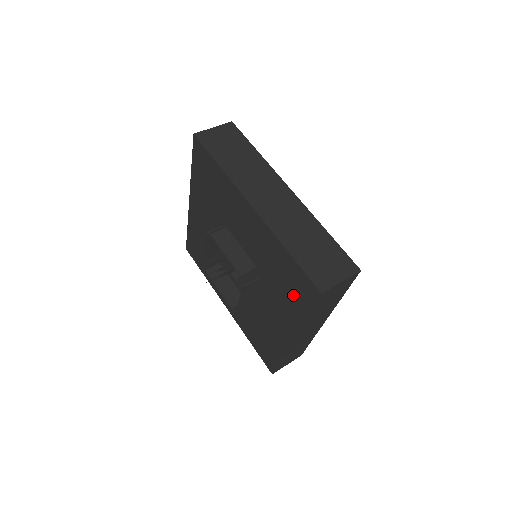
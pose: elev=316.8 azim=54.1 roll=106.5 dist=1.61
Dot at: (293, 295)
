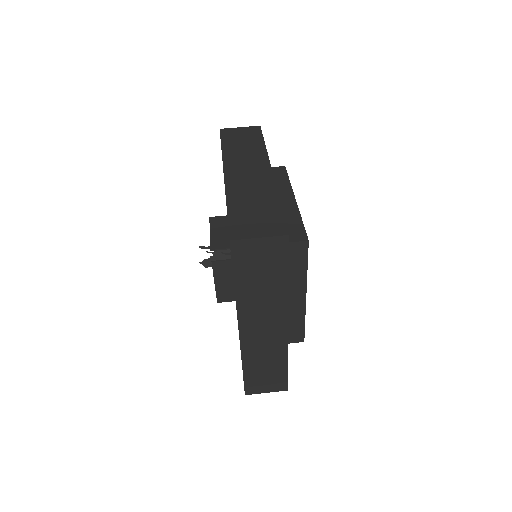
Dot at: occluded
